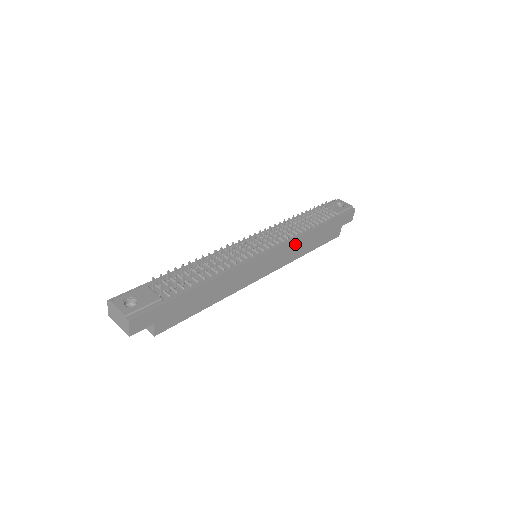
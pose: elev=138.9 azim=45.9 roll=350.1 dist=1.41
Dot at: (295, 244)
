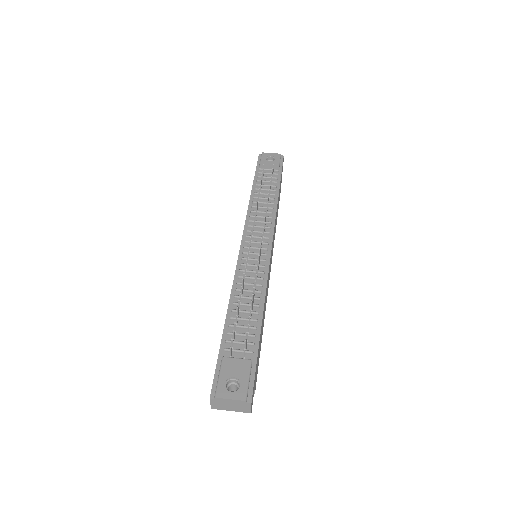
Dot at: (275, 223)
